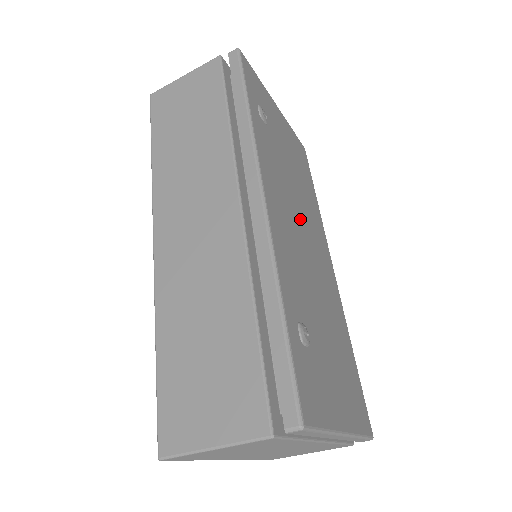
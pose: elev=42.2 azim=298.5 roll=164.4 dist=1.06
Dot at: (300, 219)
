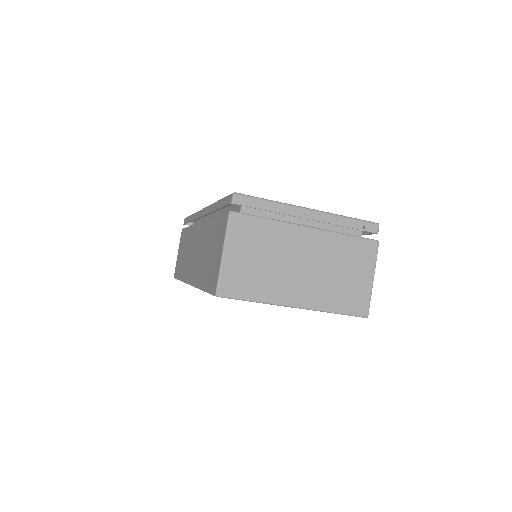
Dot at: occluded
